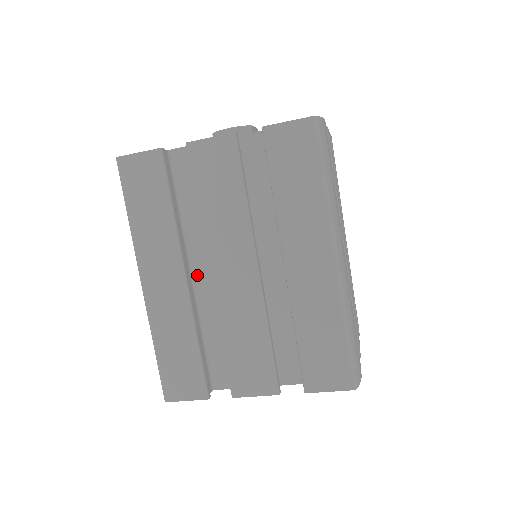
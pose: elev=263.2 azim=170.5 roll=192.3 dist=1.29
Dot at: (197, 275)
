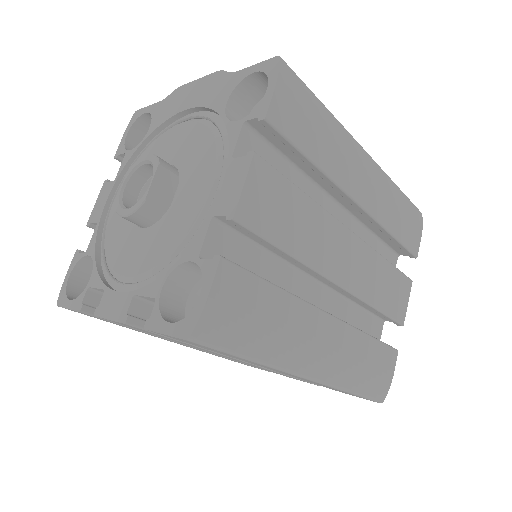
Dot at: occluded
